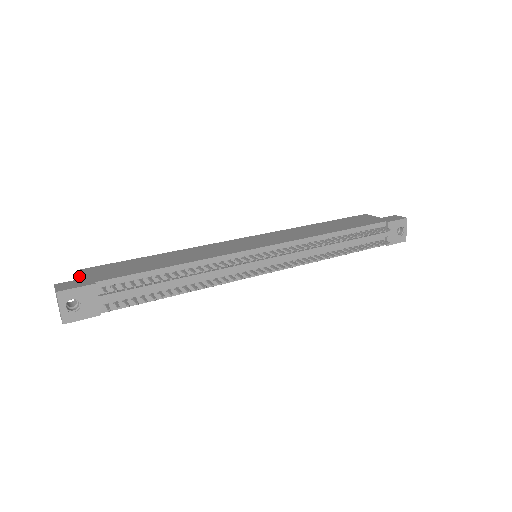
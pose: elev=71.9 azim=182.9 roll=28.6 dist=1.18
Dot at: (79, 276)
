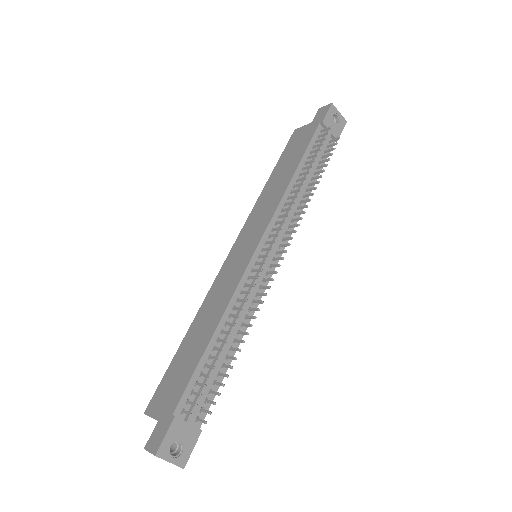
Dot at: occluded
